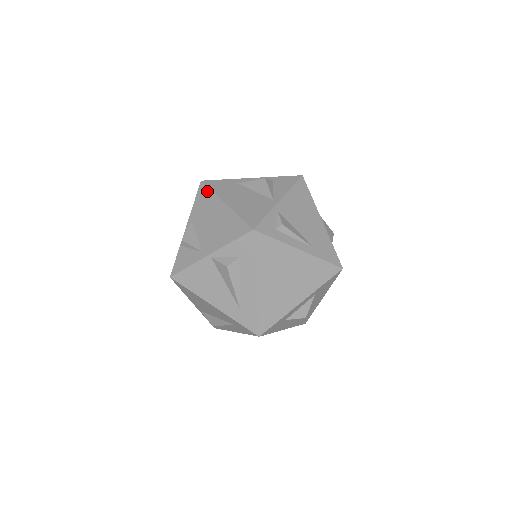
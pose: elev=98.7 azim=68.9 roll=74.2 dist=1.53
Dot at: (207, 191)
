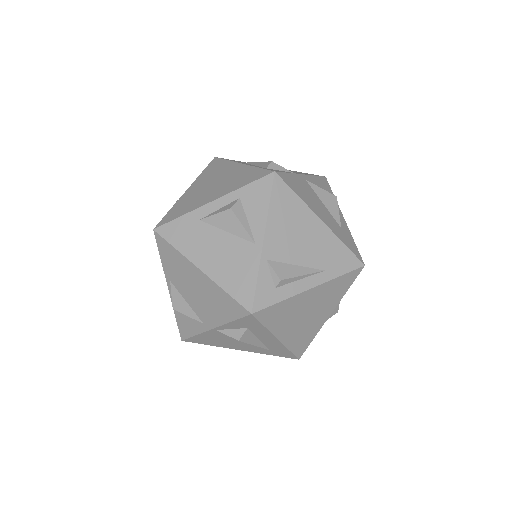
Dot at: (169, 247)
